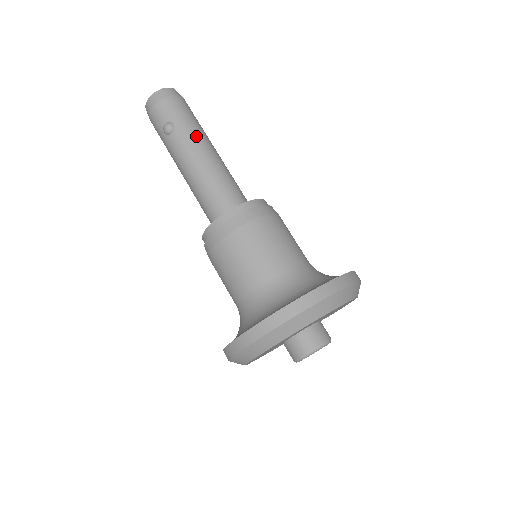
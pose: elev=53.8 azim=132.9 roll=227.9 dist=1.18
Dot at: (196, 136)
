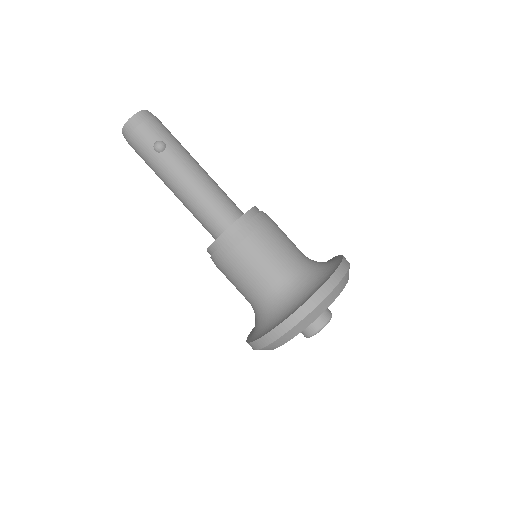
Dot at: (187, 154)
